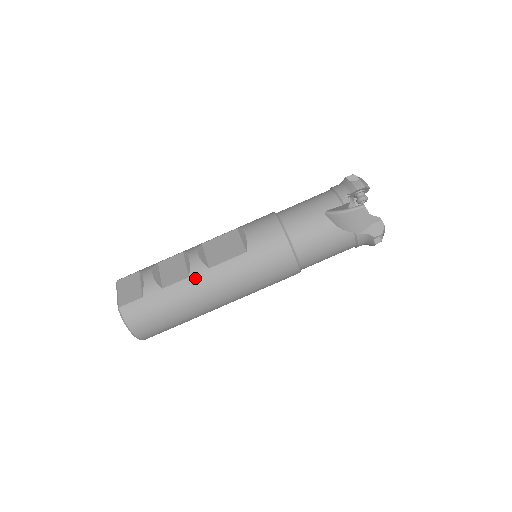
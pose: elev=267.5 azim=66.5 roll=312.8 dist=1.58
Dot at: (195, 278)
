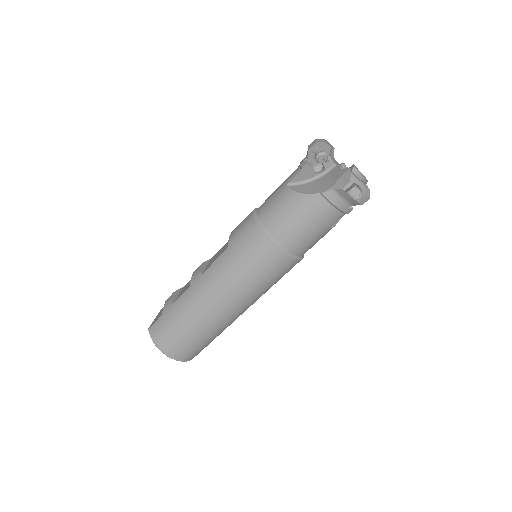
Dot at: (193, 286)
